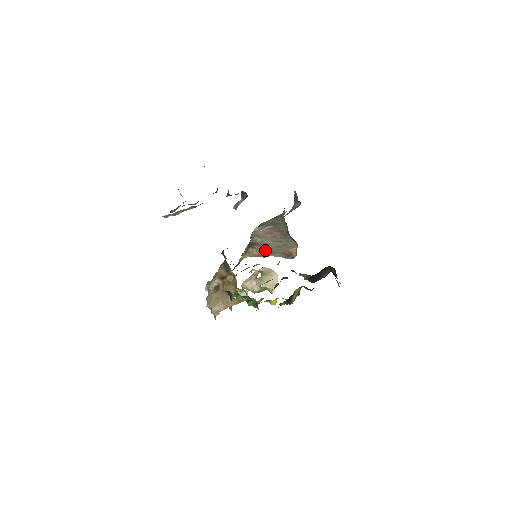
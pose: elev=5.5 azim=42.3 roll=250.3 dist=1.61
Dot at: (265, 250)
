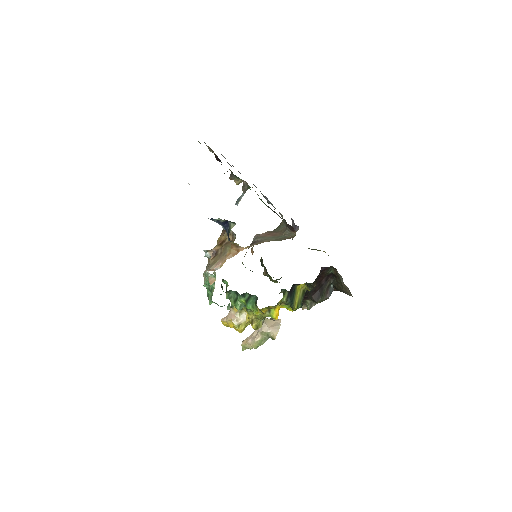
Dot at: occluded
